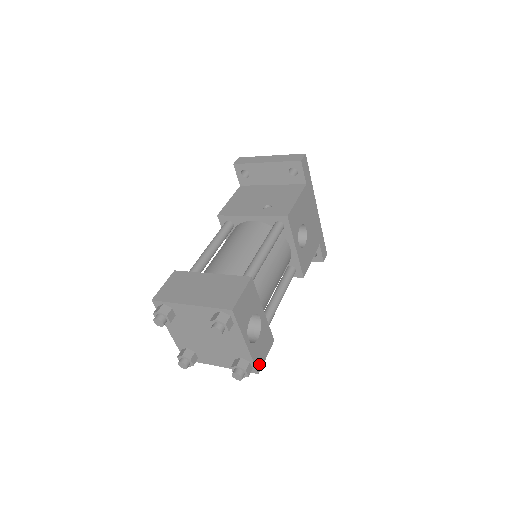
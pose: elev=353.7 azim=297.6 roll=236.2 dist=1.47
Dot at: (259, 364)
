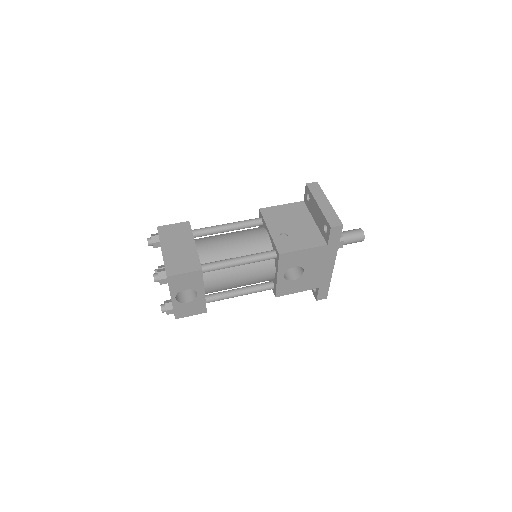
Dot at: (180, 315)
